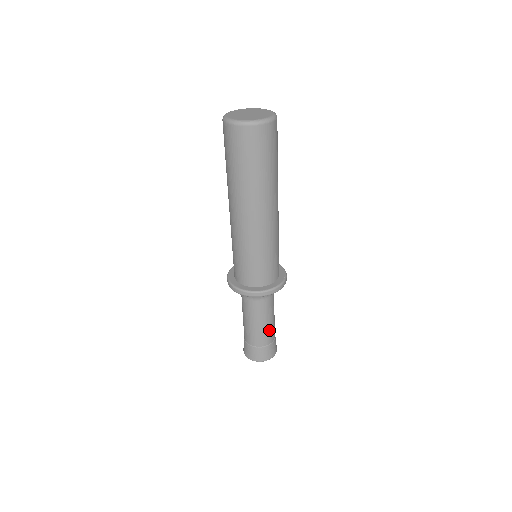
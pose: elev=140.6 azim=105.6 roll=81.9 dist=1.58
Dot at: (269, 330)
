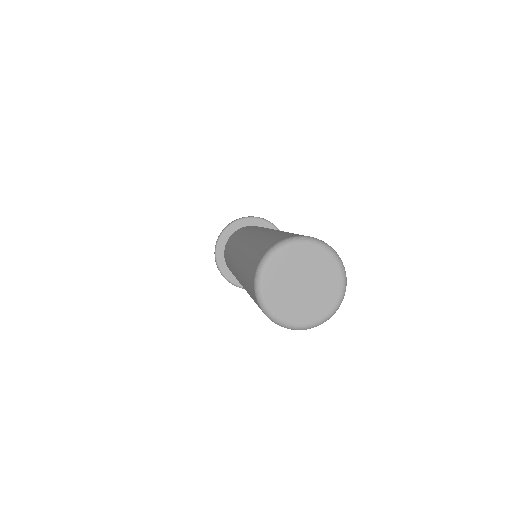
Dot at: occluded
